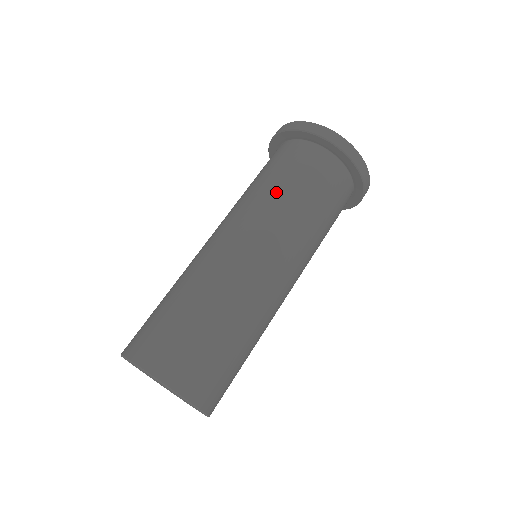
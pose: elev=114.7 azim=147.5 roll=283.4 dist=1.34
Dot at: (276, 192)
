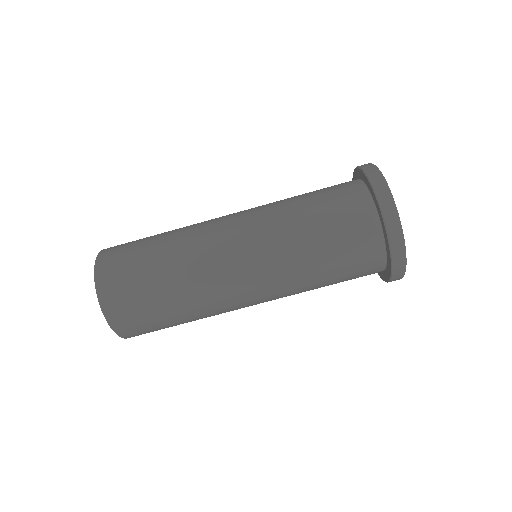
Dot at: (297, 217)
